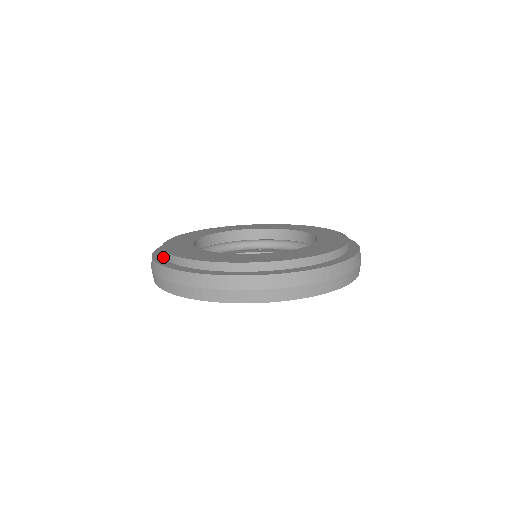
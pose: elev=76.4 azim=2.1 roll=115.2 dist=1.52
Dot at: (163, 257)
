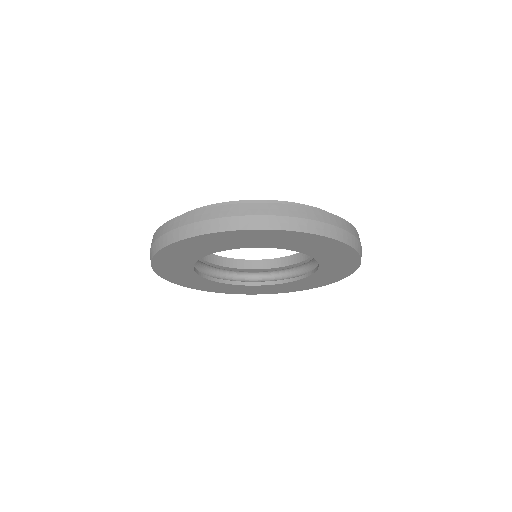
Dot at: occluded
